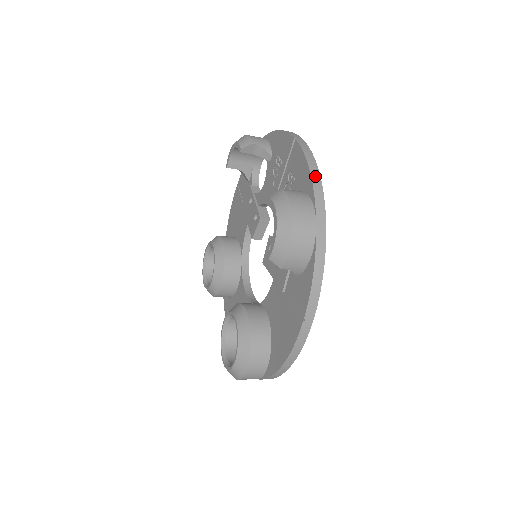
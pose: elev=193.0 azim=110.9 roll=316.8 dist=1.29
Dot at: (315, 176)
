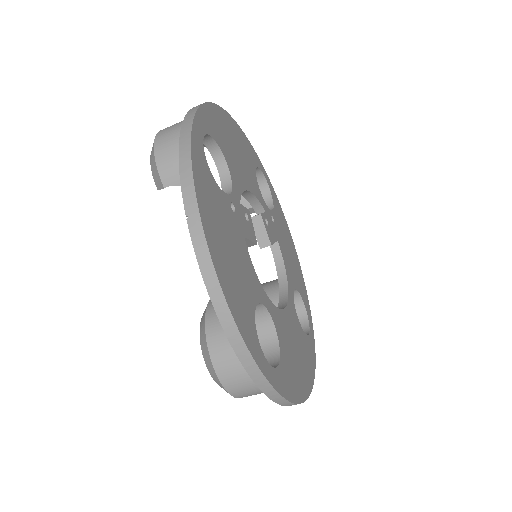
Dot at: (198, 105)
